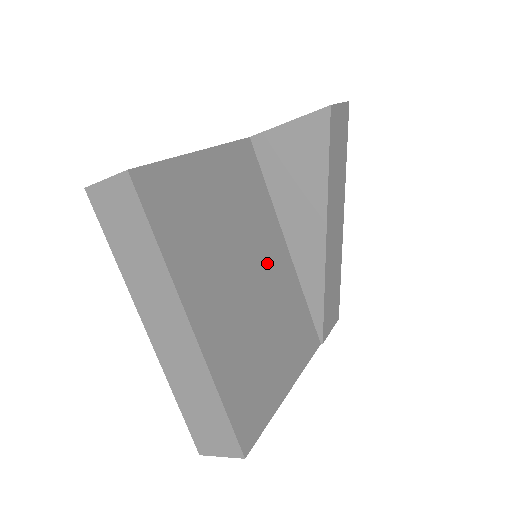
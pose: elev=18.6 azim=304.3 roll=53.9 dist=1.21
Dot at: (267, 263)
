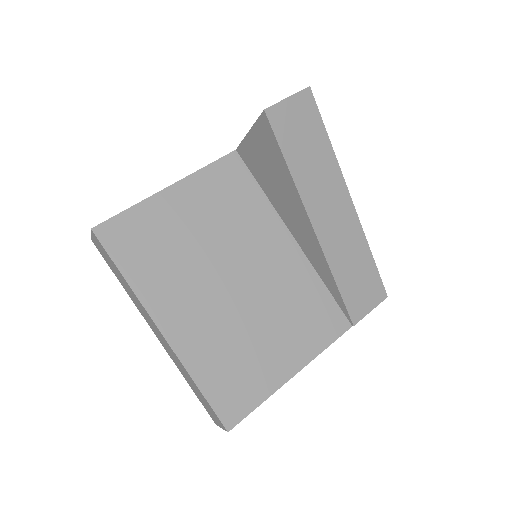
Dot at: (262, 262)
